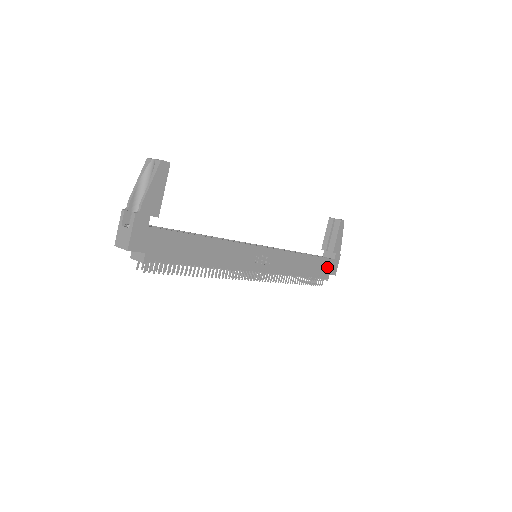
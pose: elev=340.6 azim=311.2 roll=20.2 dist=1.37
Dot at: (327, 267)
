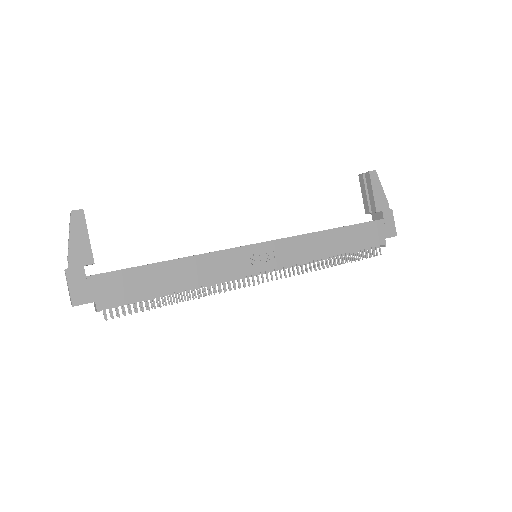
Dot at: (376, 231)
